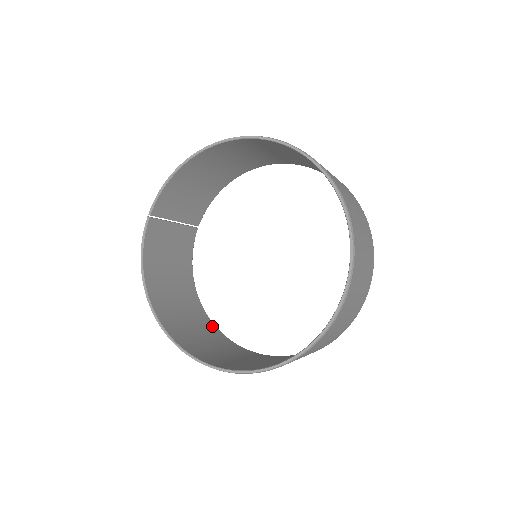
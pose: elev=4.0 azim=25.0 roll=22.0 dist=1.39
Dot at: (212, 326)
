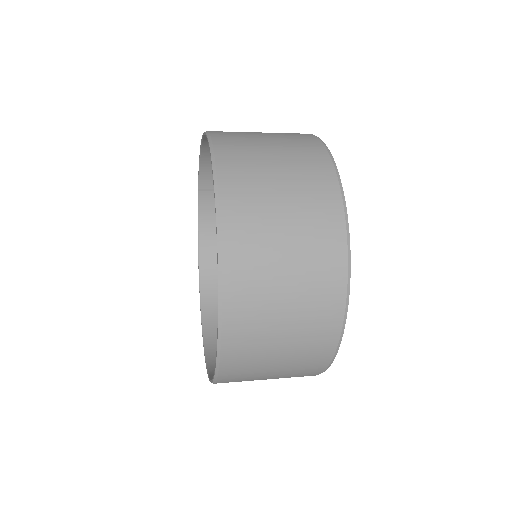
Dot at: occluded
